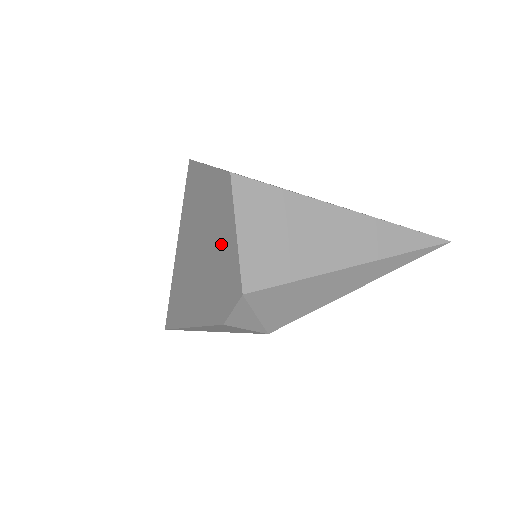
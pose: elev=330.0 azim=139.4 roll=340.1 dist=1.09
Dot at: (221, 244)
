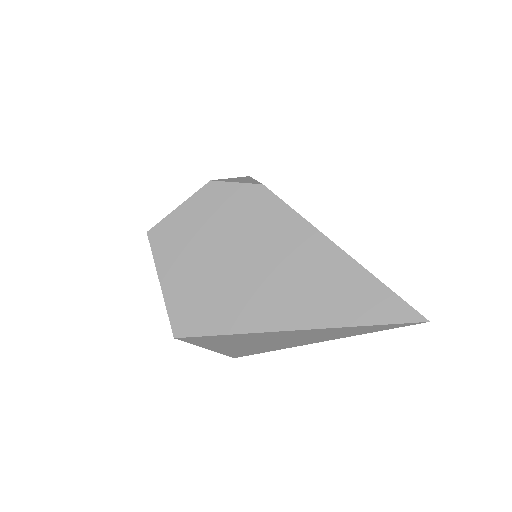
Dot at: occluded
